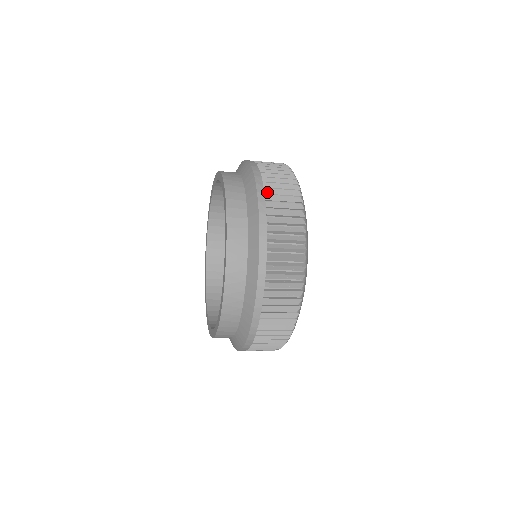
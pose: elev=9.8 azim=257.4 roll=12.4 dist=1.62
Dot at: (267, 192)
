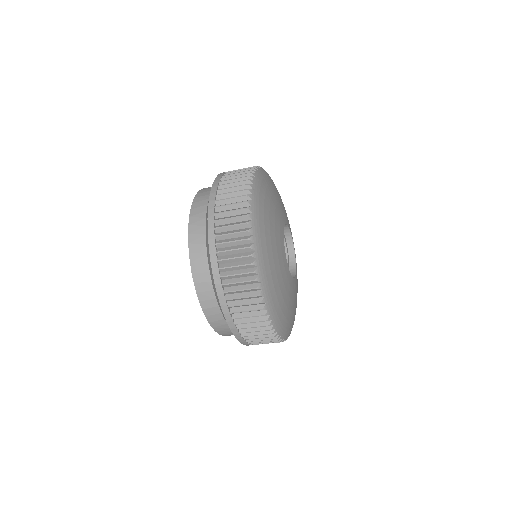
Dot at: occluded
